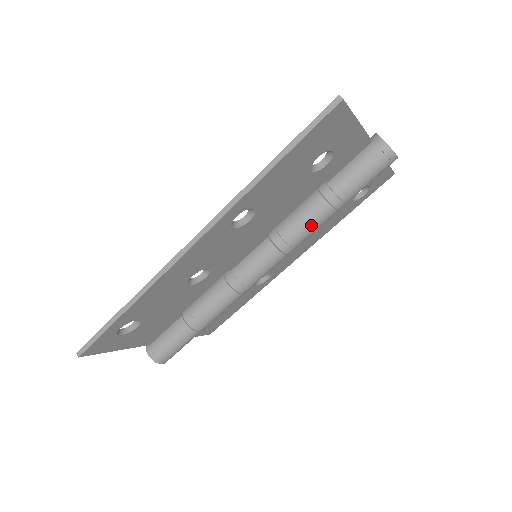
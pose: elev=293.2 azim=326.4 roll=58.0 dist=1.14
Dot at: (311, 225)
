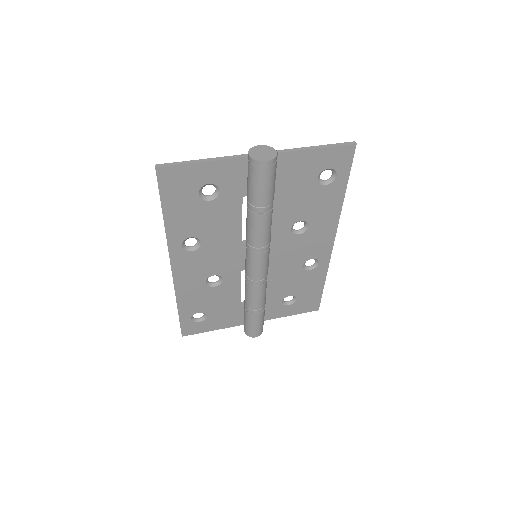
Dot at: (254, 230)
